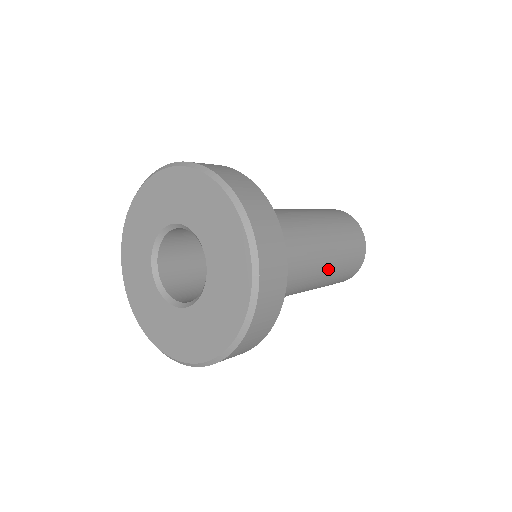
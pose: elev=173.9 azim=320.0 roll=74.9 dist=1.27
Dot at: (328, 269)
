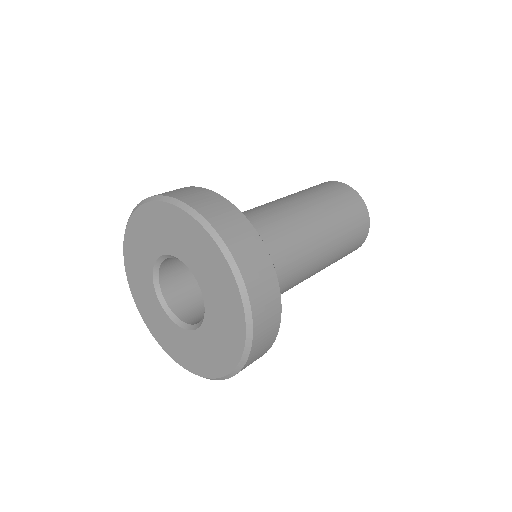
Dot at: (329, 230)
